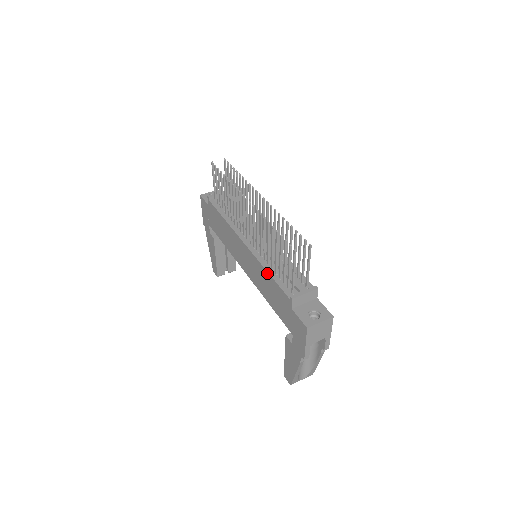
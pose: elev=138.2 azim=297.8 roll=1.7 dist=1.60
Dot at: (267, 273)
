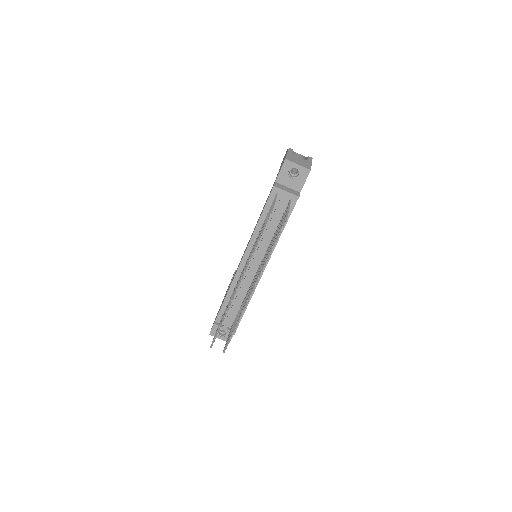
Dot at: (226, 294)
